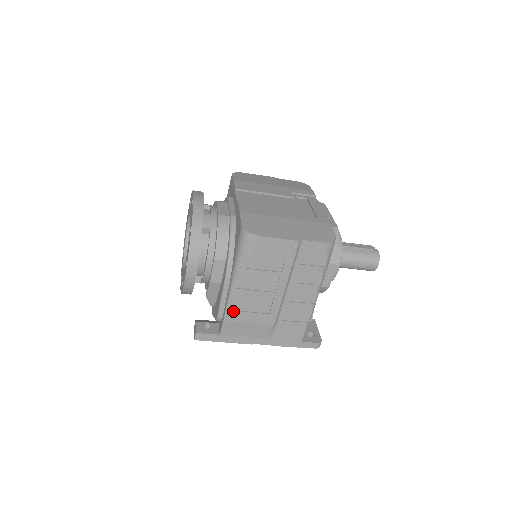
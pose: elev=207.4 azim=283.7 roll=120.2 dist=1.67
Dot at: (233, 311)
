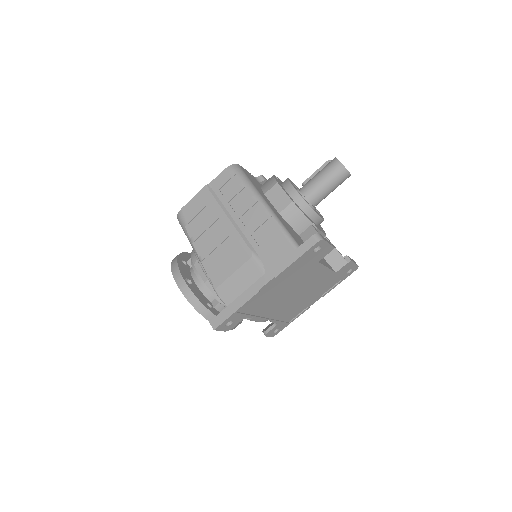
Dot at: (214, 275)
